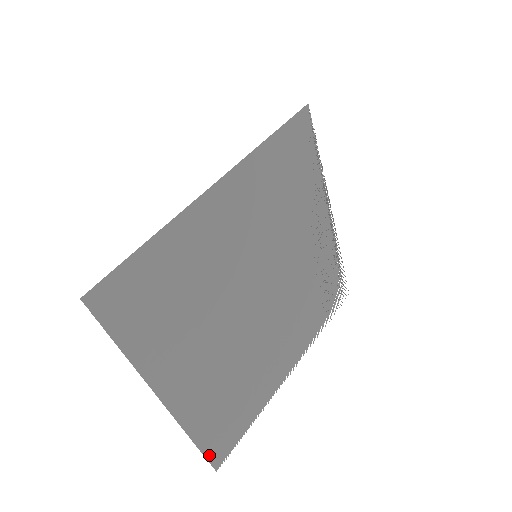
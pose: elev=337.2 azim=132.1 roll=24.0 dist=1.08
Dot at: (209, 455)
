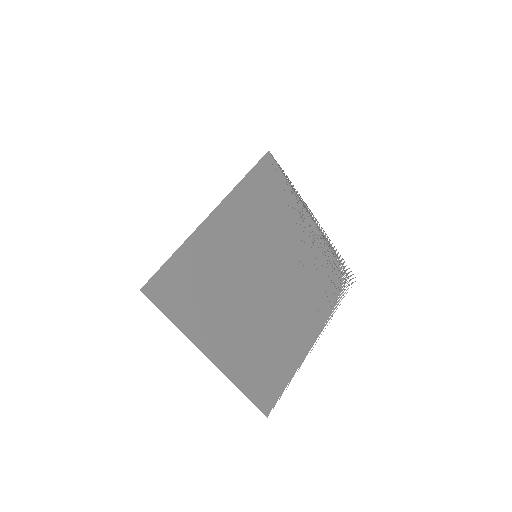
Dot at: (257, 403)
